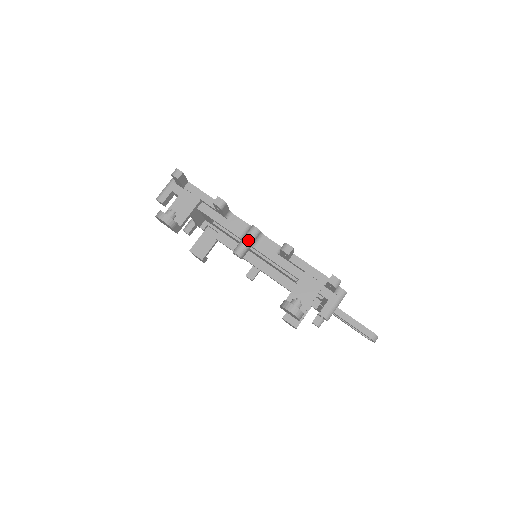
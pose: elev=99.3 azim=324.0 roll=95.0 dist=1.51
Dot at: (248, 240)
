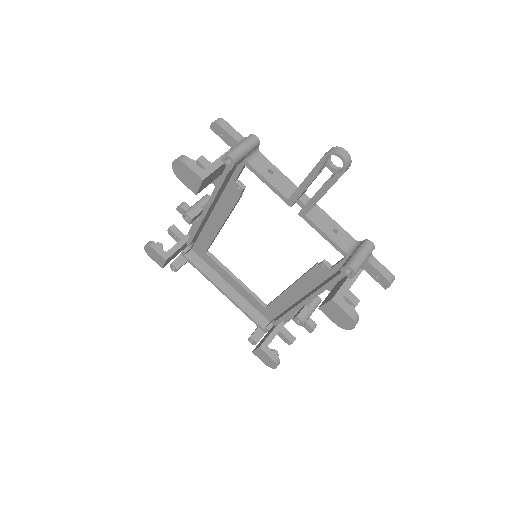
Dot at: (195, 203)
